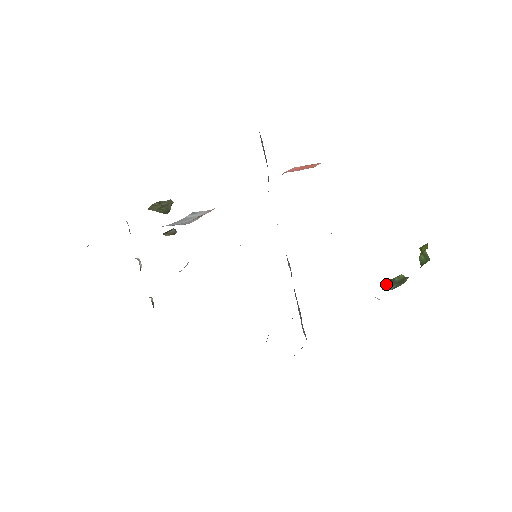
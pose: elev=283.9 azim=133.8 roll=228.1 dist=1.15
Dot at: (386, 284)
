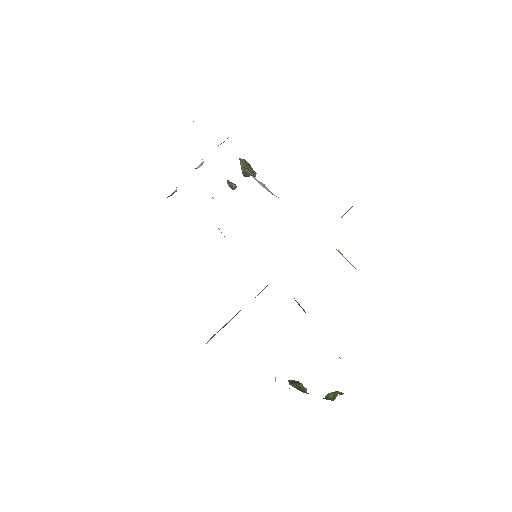
Dot at: (292, 380)
